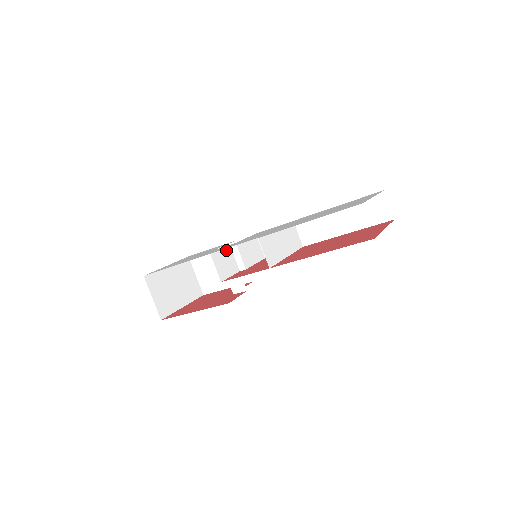
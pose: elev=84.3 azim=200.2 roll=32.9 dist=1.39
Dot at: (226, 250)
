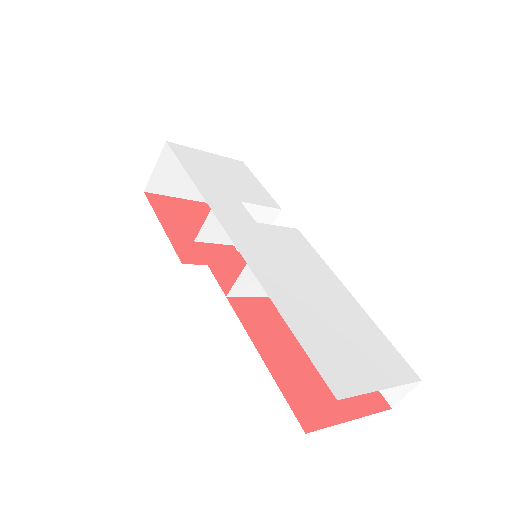
Dot at: occluded
